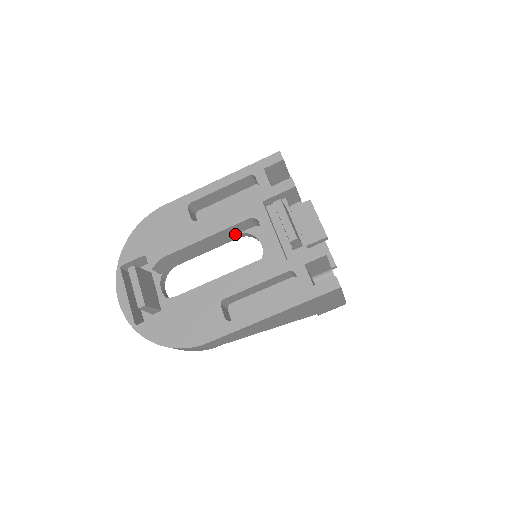
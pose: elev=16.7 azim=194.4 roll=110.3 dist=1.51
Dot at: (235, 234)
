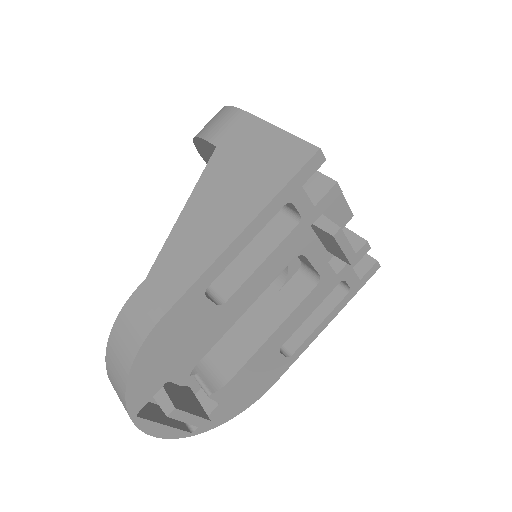
Dot at: occluded
